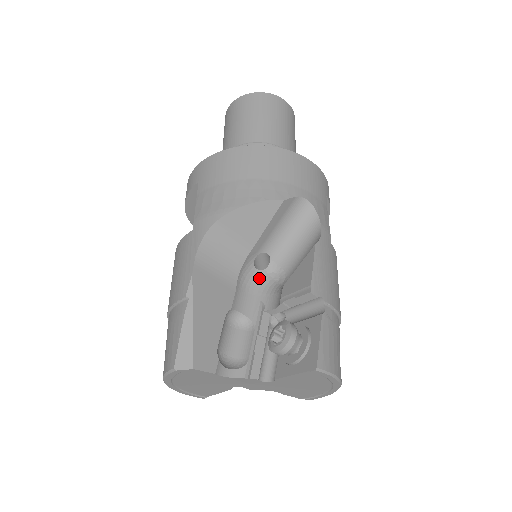
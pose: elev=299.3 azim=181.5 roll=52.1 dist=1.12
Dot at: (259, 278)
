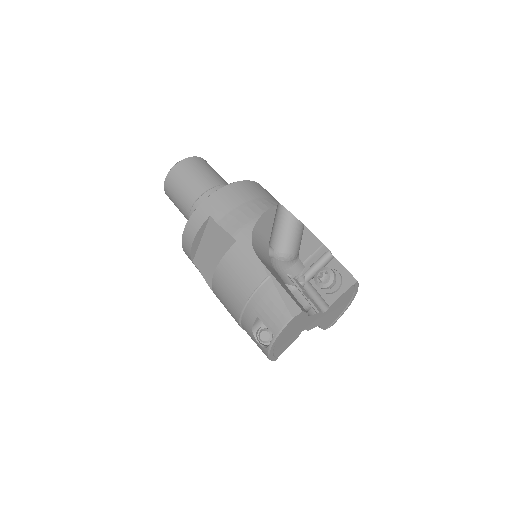
Dot at: (275, 263)
